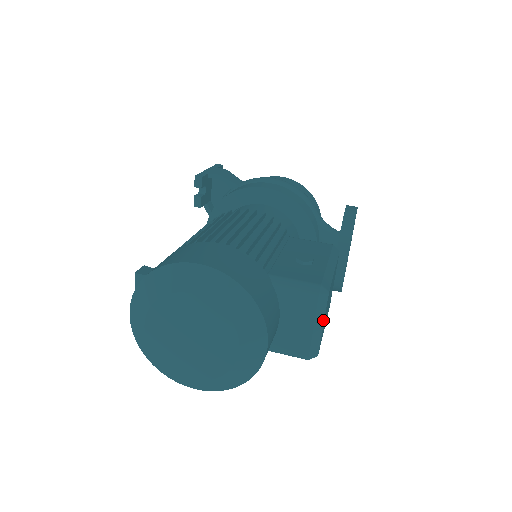
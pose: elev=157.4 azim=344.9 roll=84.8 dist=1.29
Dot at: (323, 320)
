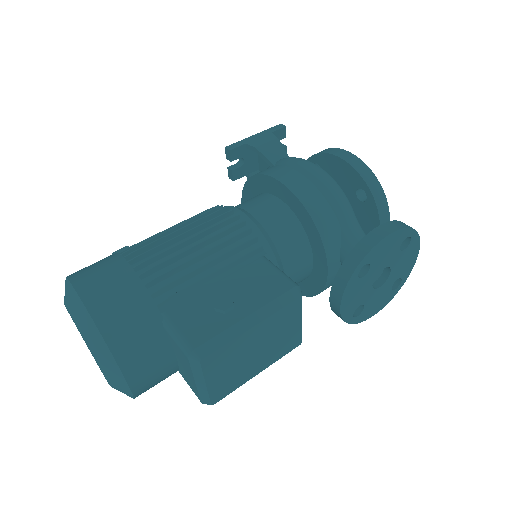
Dot at: (204, 380)
